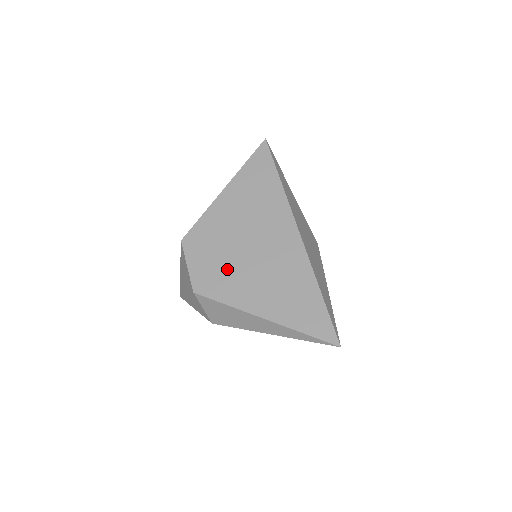
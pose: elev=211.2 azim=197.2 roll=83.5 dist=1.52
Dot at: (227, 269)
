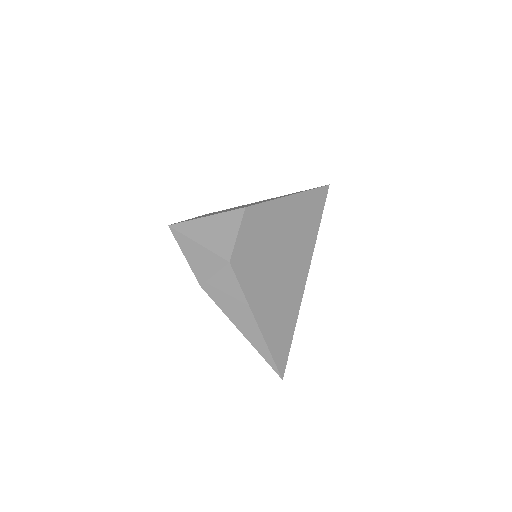
Dot at: (259, 264)
